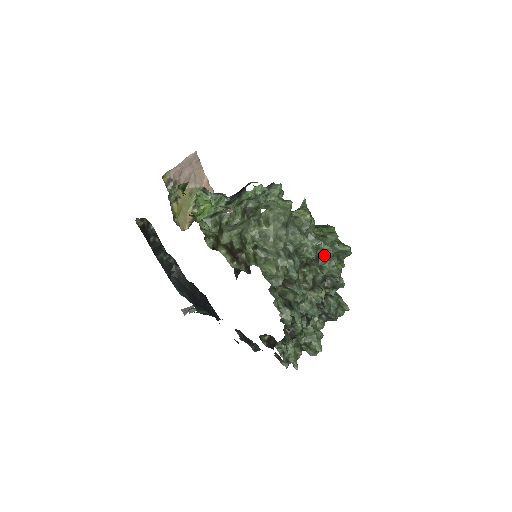
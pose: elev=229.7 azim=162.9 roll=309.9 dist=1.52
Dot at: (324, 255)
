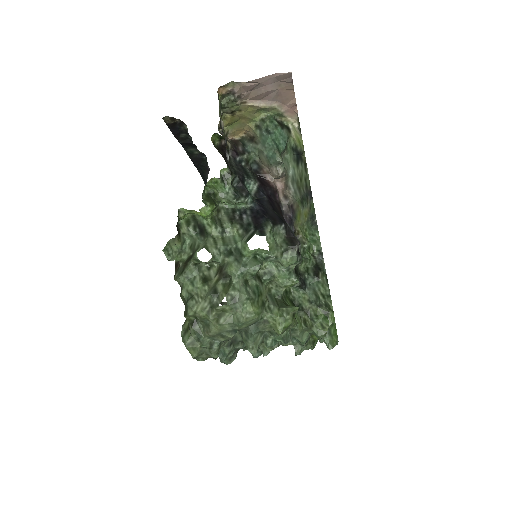
Dot at: occluded
